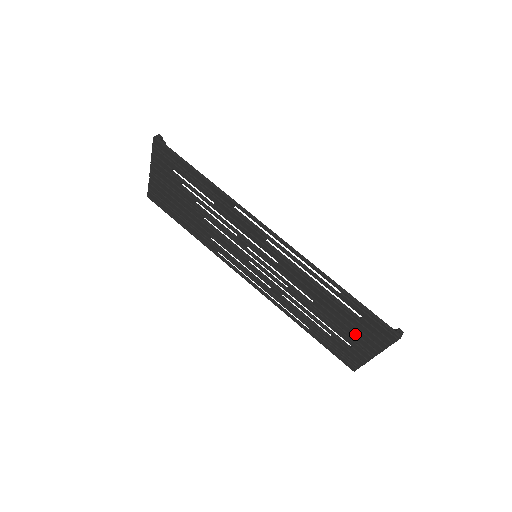
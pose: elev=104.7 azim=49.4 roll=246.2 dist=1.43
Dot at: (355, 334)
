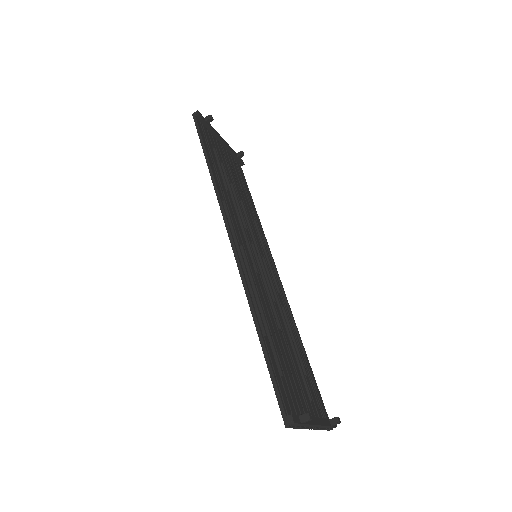
Dot at: occluded
